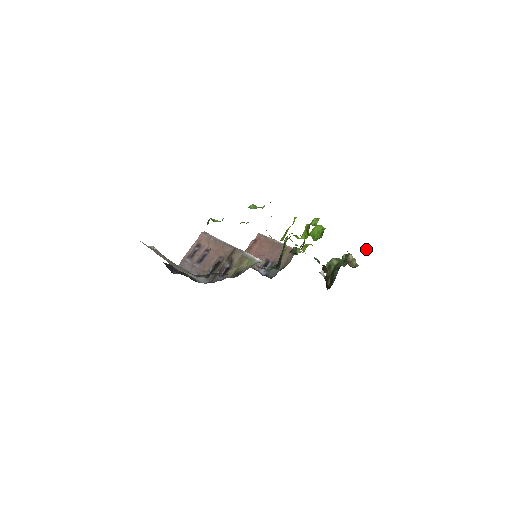
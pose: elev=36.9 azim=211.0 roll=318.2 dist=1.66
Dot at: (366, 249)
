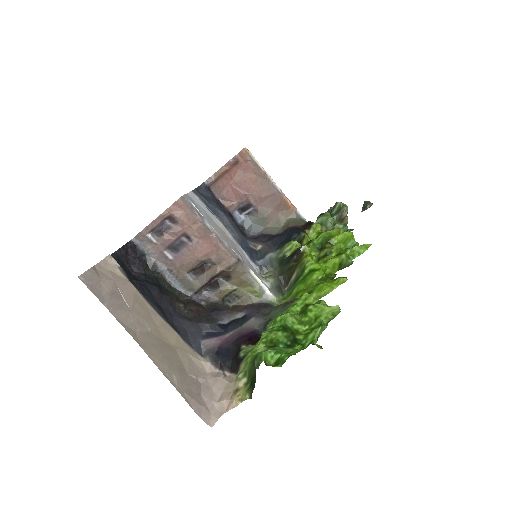
Dot at: (366, 204)
